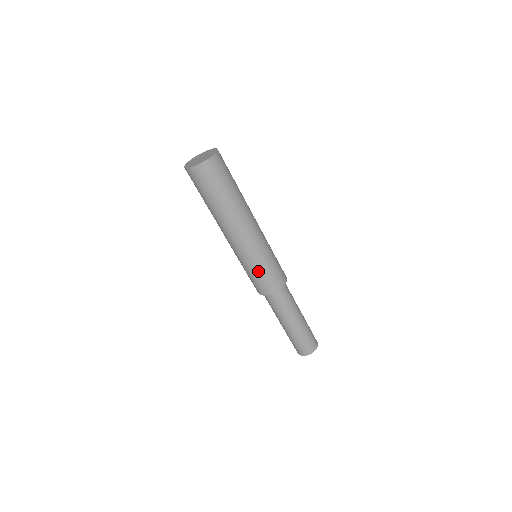
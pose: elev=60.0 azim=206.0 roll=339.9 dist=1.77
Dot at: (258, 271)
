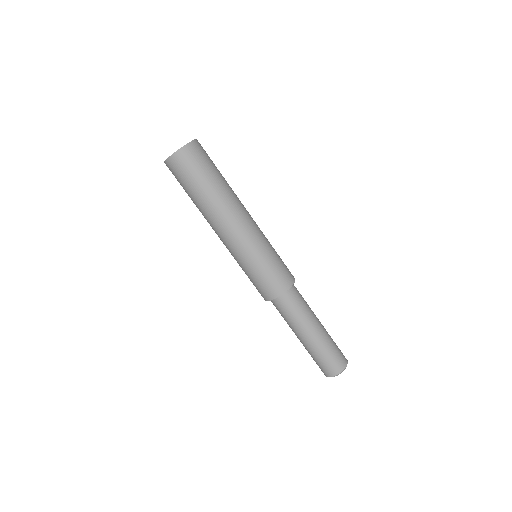
Dot at: (249, 274)
